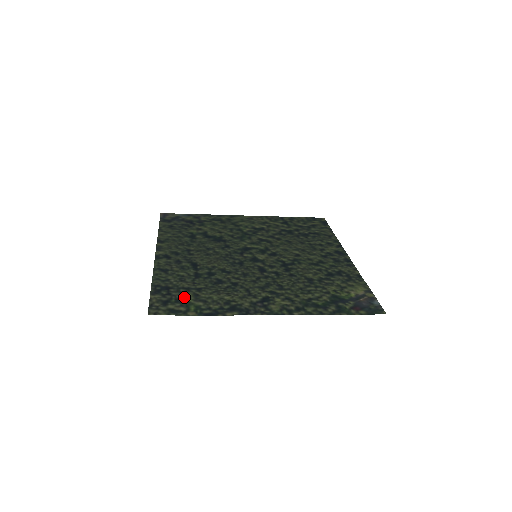
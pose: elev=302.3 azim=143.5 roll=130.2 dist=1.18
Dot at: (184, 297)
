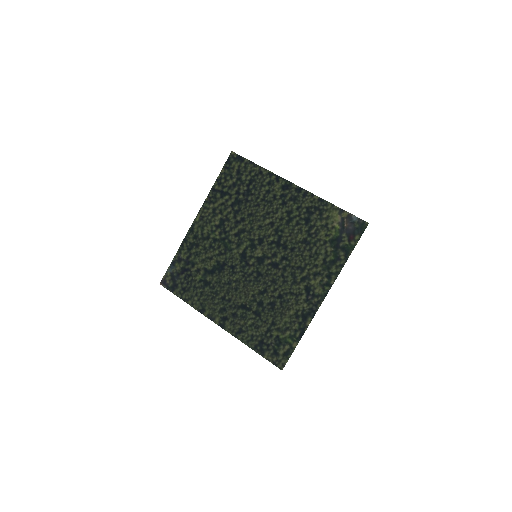
Dot at: (276, 338)
